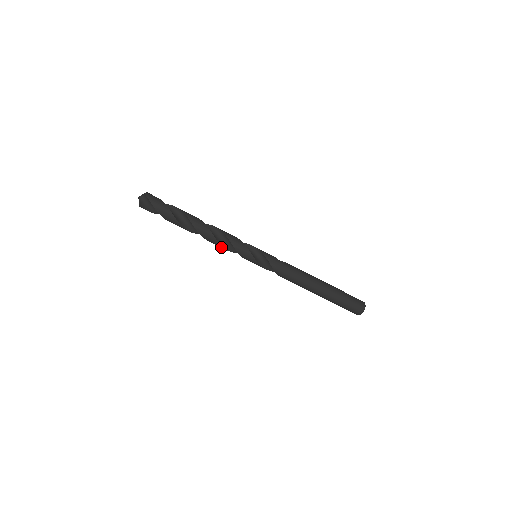
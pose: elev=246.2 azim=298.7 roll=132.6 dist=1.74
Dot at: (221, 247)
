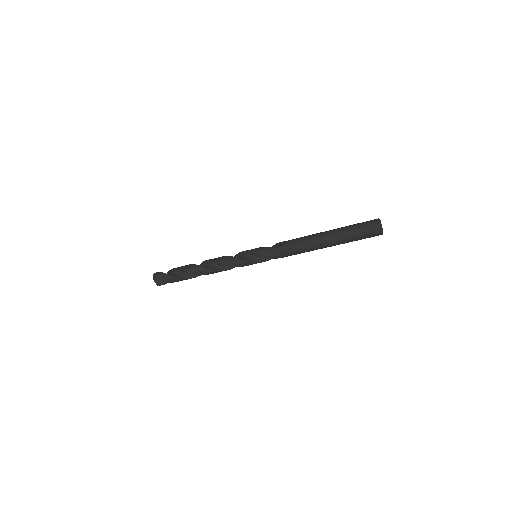
Dot at: (228, 269)
